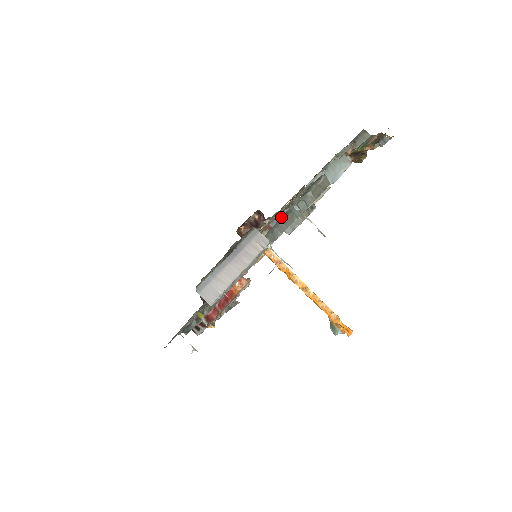
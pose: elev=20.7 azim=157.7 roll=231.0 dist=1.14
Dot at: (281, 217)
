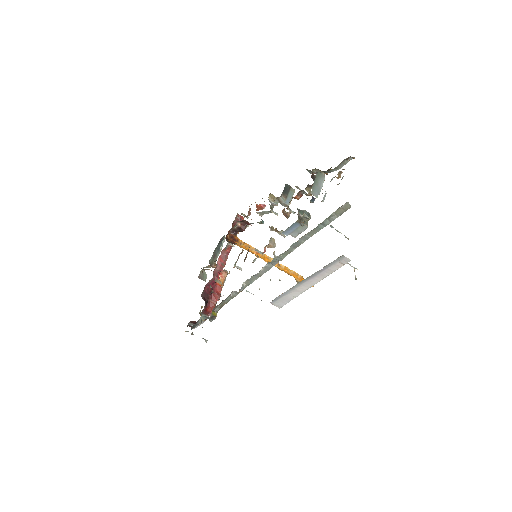
Dot at: occluded
